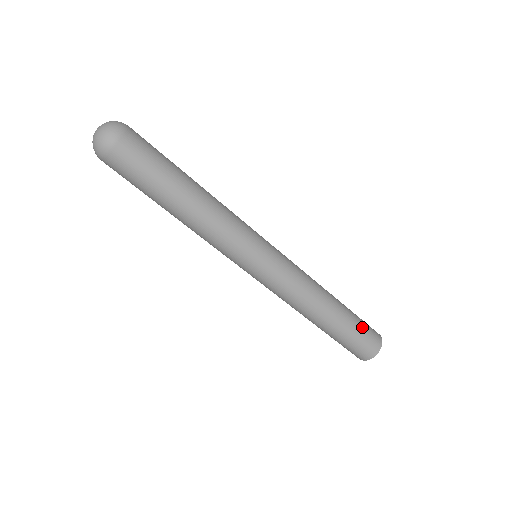
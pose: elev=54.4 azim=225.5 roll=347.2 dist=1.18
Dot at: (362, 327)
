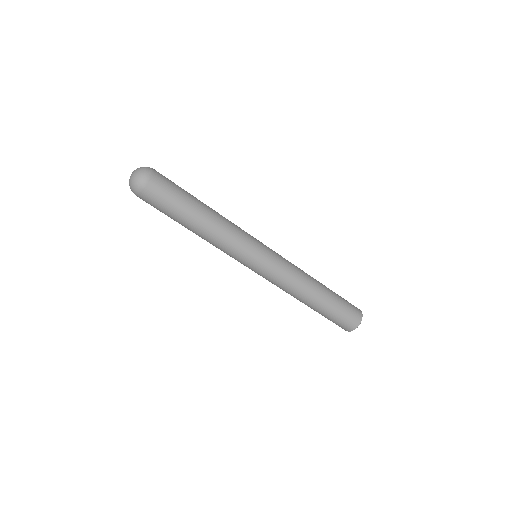
Dot at: (342, 312)
